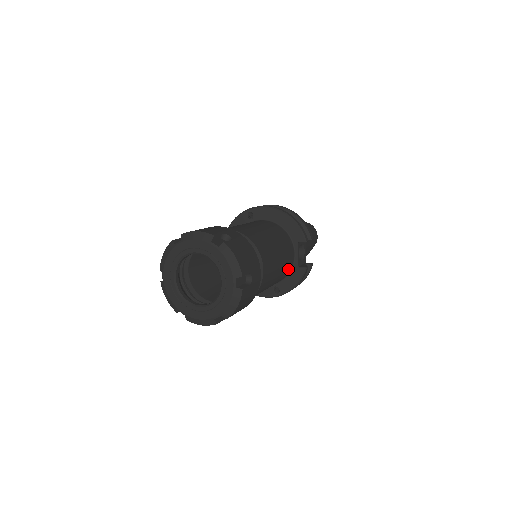
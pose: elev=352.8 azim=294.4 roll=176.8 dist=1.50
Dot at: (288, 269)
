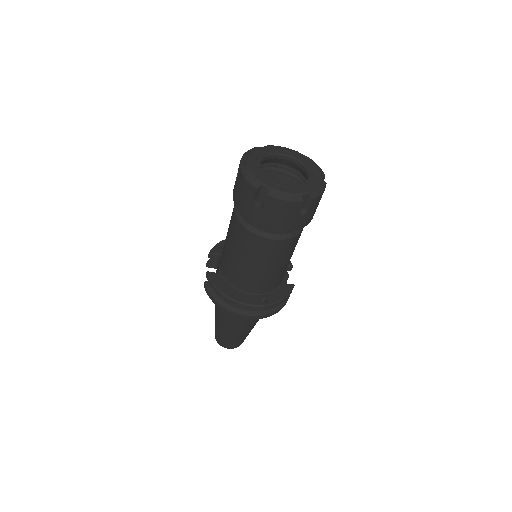
Dot at: occluded
